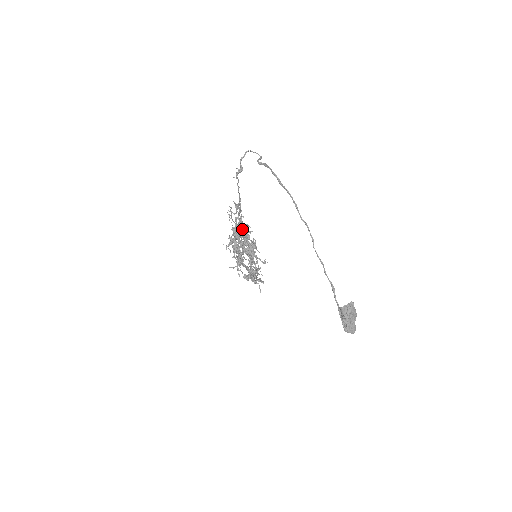
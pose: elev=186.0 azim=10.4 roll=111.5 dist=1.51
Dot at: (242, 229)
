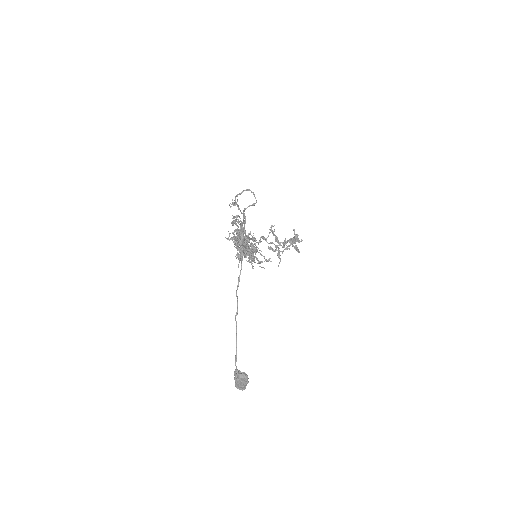
Dot at: (240, 237)
